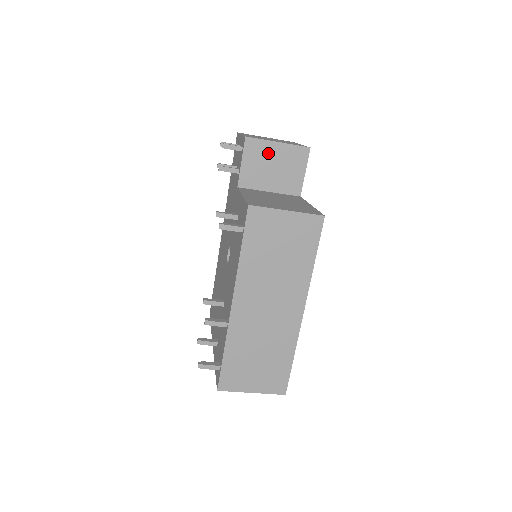
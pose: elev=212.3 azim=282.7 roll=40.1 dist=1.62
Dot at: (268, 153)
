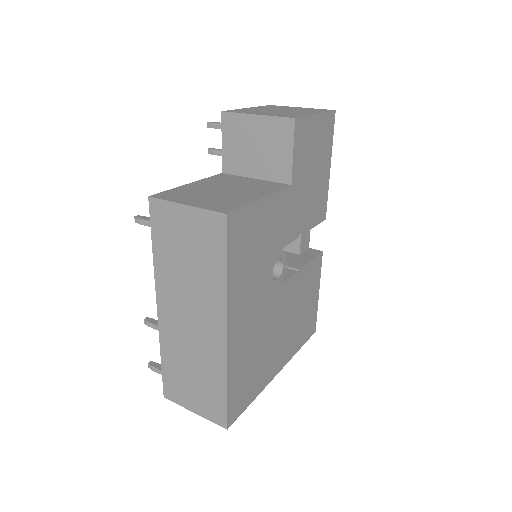
Dot at: (247, 130)
